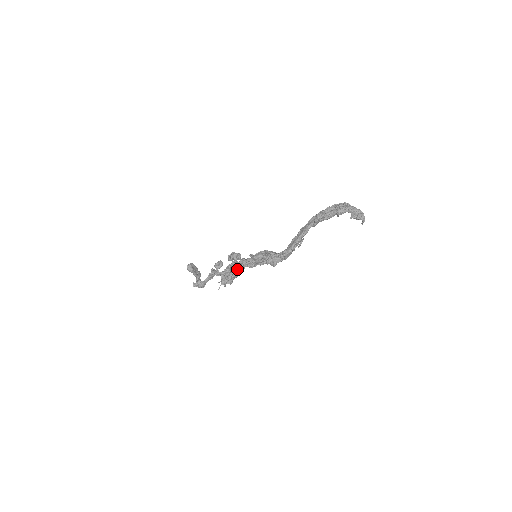
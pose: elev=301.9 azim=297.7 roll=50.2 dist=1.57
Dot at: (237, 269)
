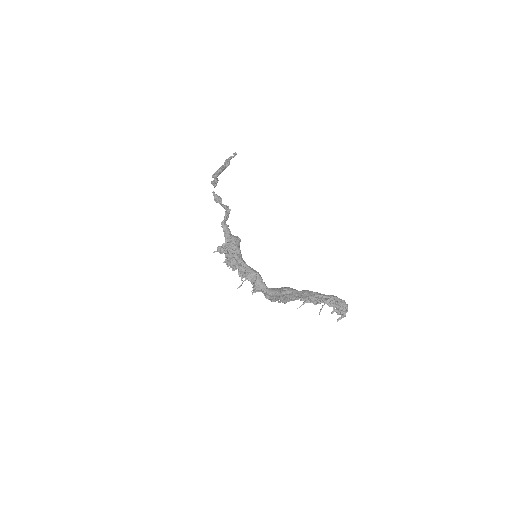
Dot at: occluded
